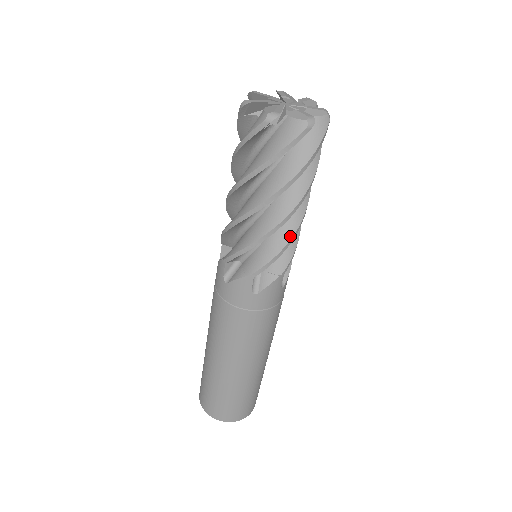
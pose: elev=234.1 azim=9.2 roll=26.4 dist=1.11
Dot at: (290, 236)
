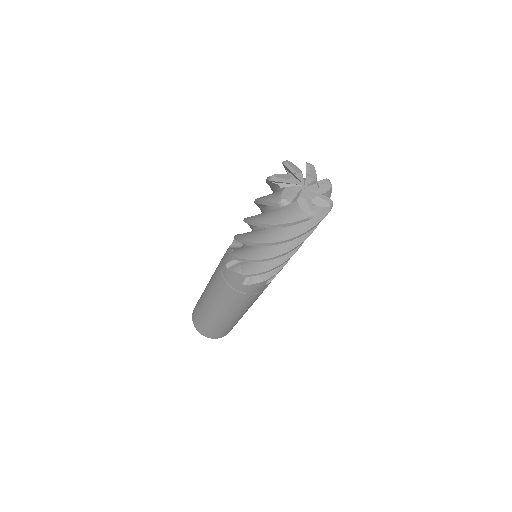
Dot at: (279, 264)
